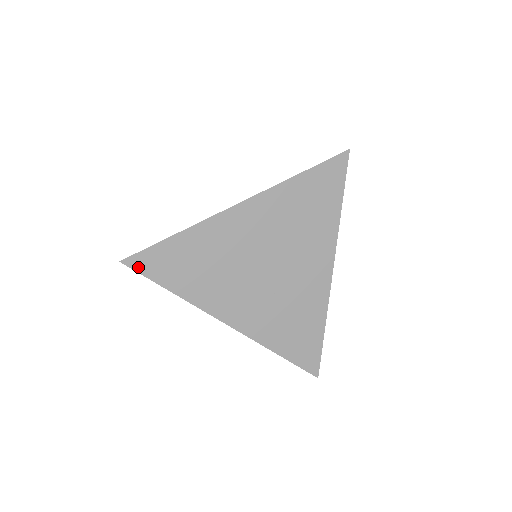
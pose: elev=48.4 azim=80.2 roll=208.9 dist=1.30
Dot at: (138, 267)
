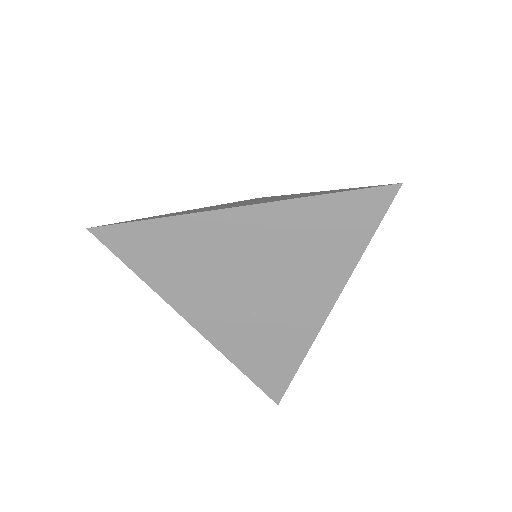
Dot at: (106, 240)
